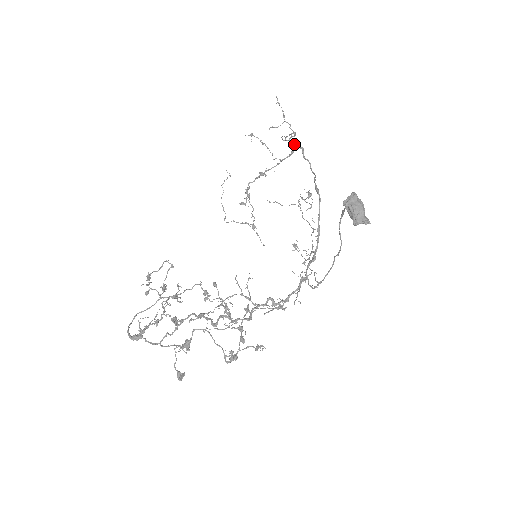
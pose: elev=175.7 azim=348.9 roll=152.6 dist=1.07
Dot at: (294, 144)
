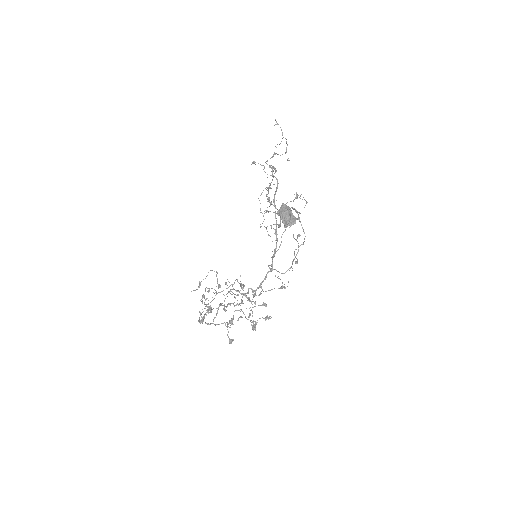
Dot at: (270, 165)
